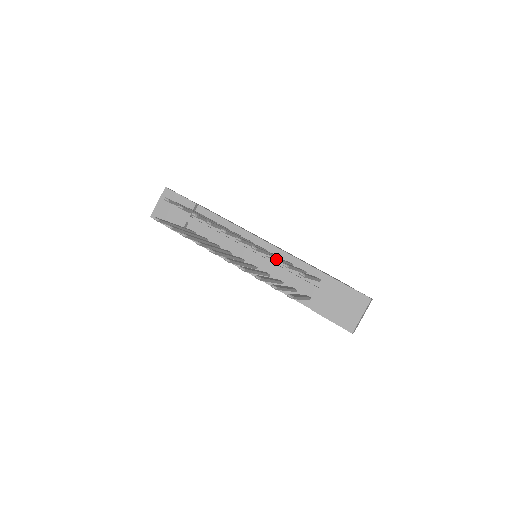
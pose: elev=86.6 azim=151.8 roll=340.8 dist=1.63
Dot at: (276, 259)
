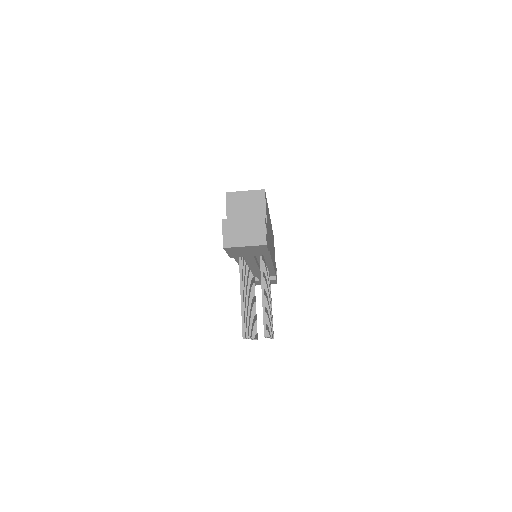
Dot at: (271, 325)
